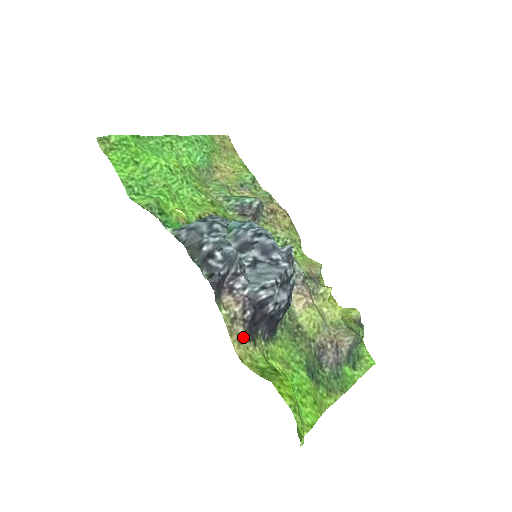
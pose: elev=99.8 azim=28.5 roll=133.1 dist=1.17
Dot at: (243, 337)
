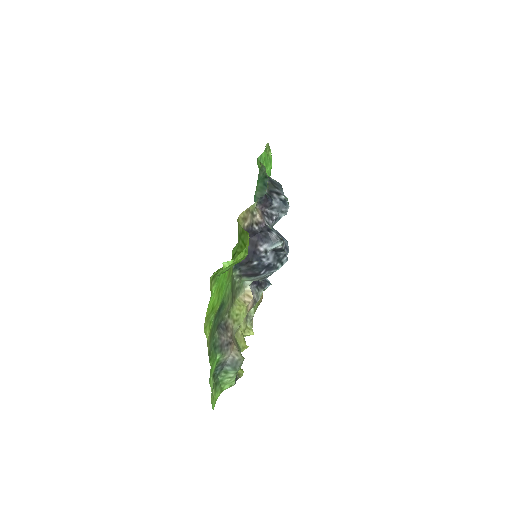
Dot at: (245, 223)
